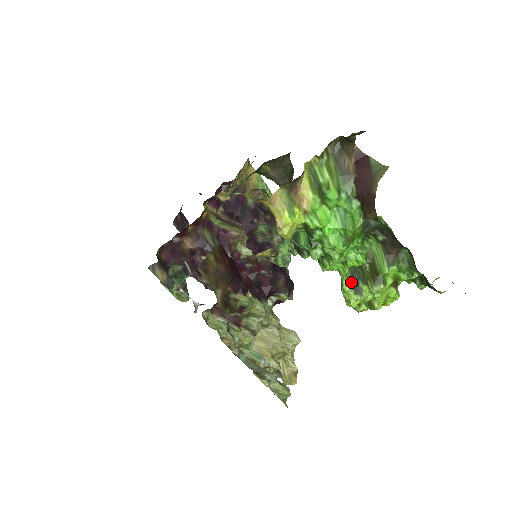
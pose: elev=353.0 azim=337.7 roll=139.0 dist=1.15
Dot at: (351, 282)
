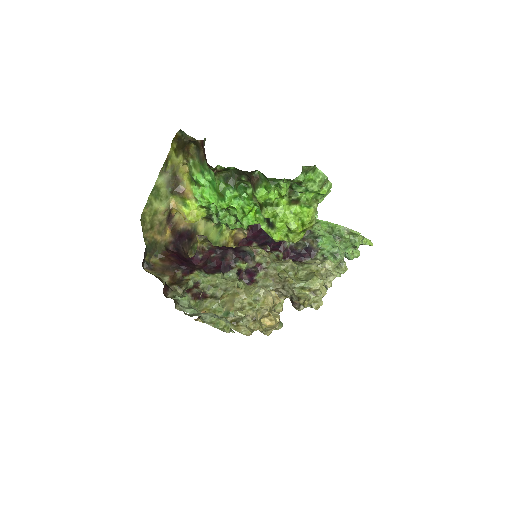
Dot at: (267, 223)
